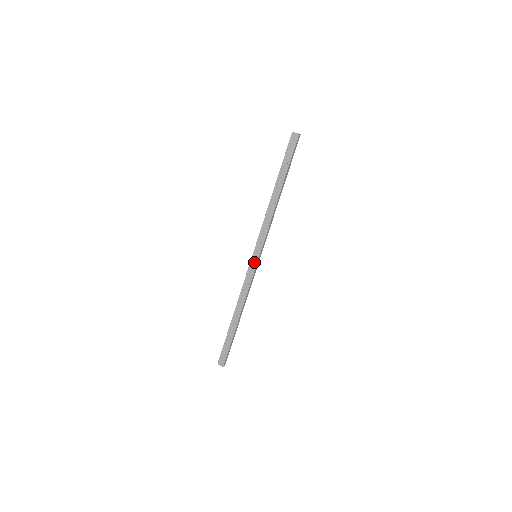
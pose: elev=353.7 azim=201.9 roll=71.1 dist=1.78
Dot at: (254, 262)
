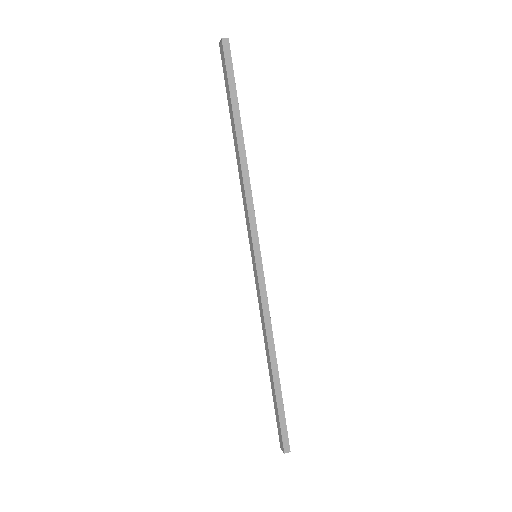
Dot at: (254, 266)
